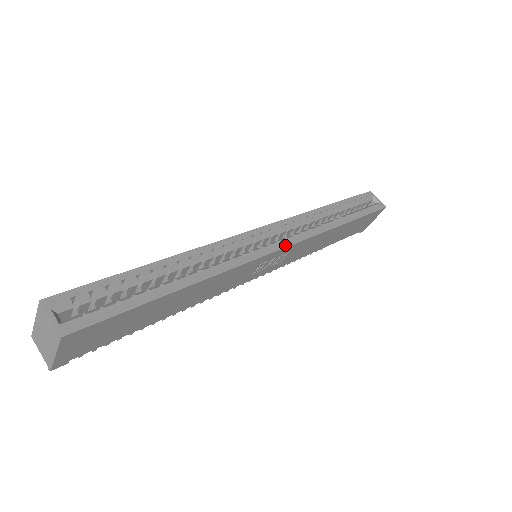
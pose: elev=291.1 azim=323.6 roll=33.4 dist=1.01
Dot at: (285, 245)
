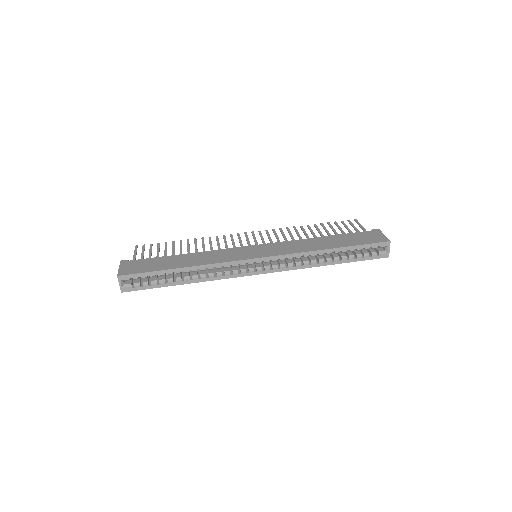
Dot at: (265, 272)
